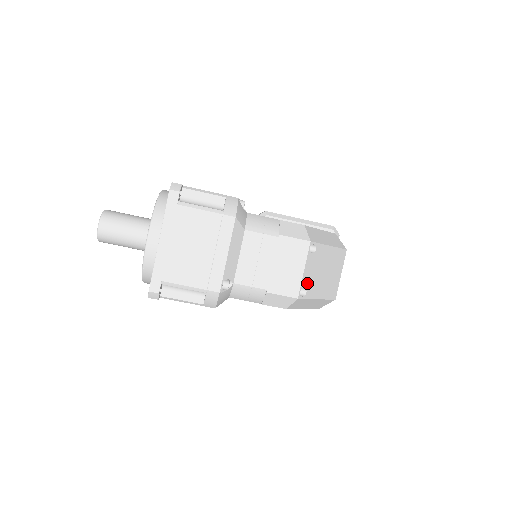
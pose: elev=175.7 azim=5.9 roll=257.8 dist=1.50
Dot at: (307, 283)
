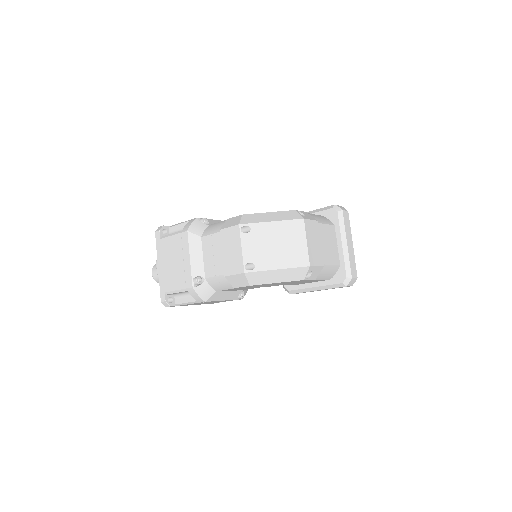
Dot at: (252, 258)
